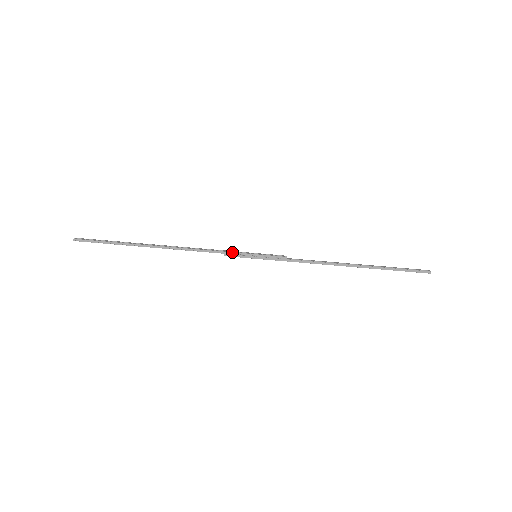
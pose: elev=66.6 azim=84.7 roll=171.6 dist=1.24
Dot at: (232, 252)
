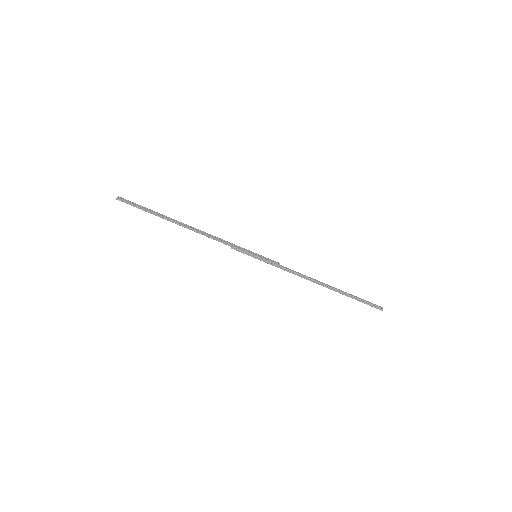
Dot at: (238, 248)
